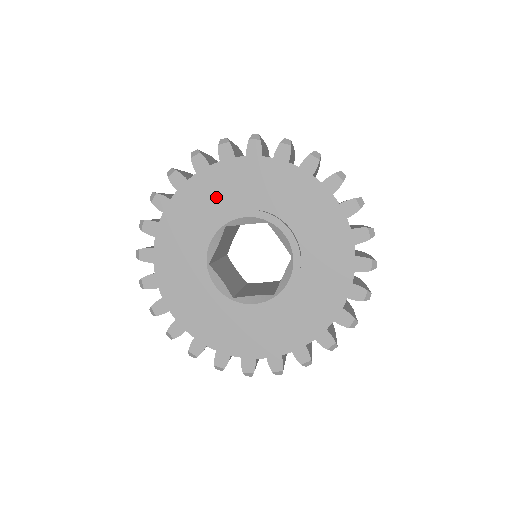
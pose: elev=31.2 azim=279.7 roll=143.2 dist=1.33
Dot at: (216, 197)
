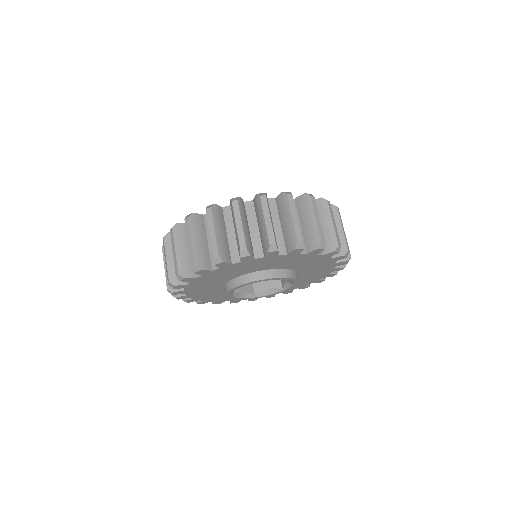
Dot at: (281, 263)
